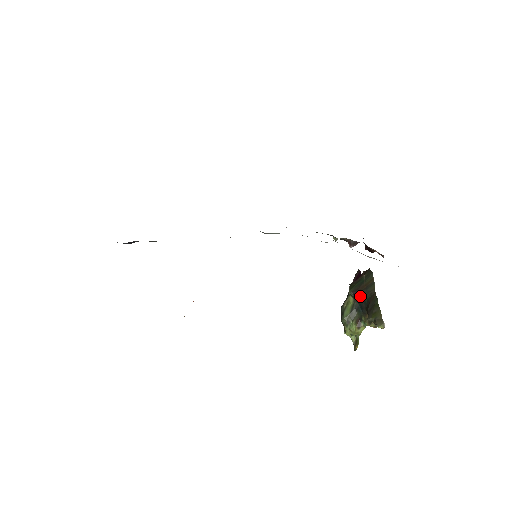
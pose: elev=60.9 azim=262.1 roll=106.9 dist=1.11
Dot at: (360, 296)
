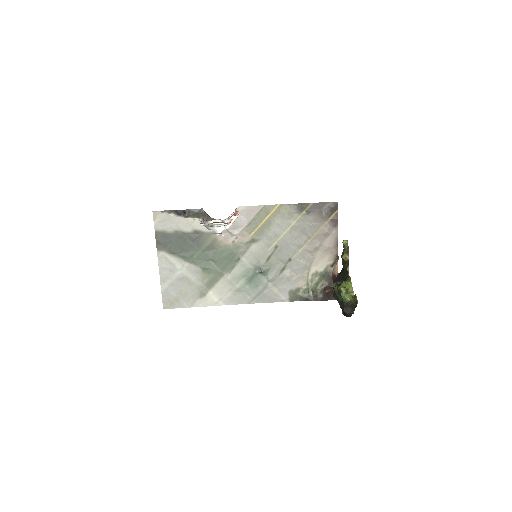
Dot at: (338, 277)
